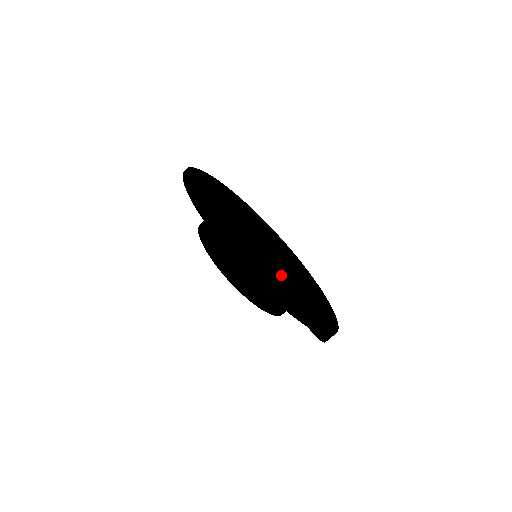
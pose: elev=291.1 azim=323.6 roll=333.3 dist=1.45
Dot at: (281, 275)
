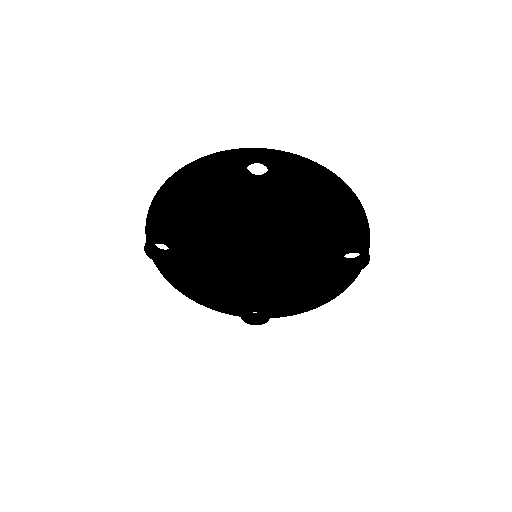
Dot at: occluded
